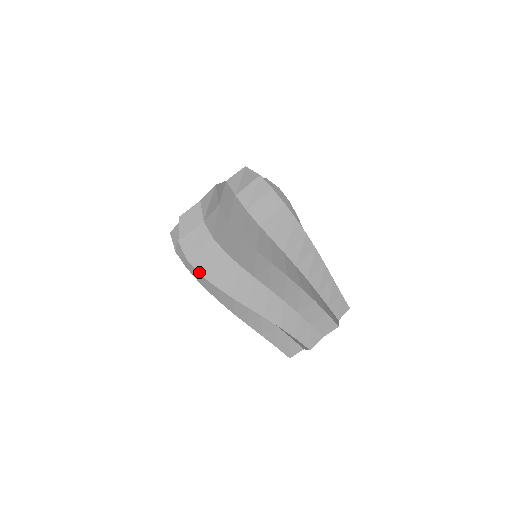
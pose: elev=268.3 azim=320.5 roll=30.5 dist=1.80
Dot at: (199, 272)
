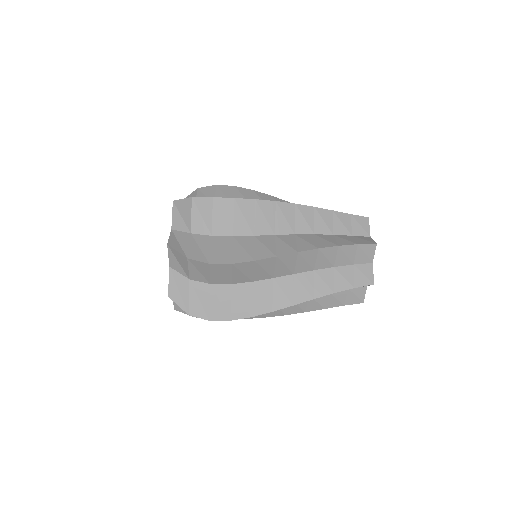
Dot at: (229, 320)
